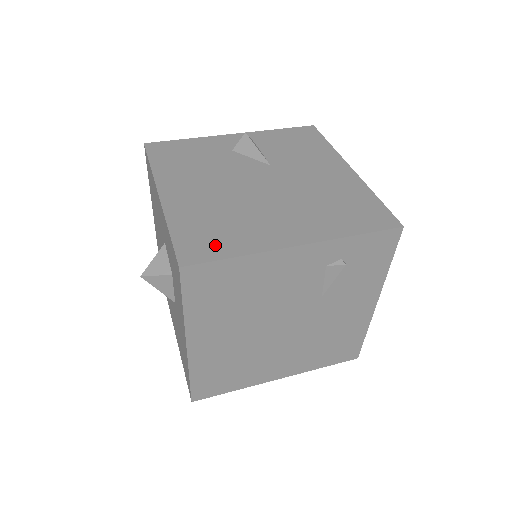
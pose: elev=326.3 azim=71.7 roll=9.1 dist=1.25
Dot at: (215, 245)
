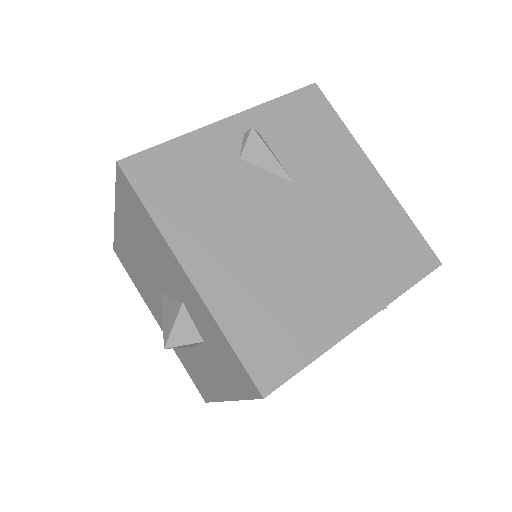
Dot at: (286, 350)
